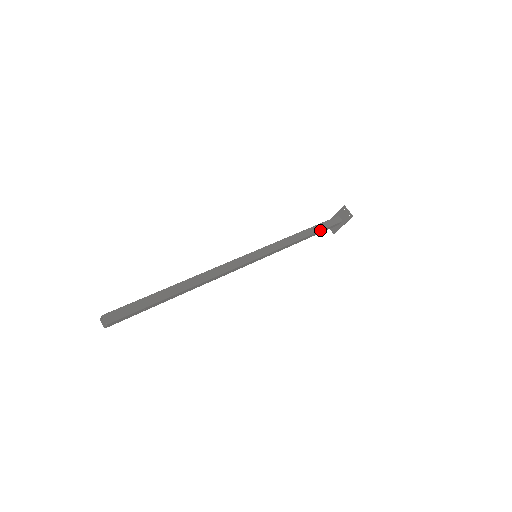
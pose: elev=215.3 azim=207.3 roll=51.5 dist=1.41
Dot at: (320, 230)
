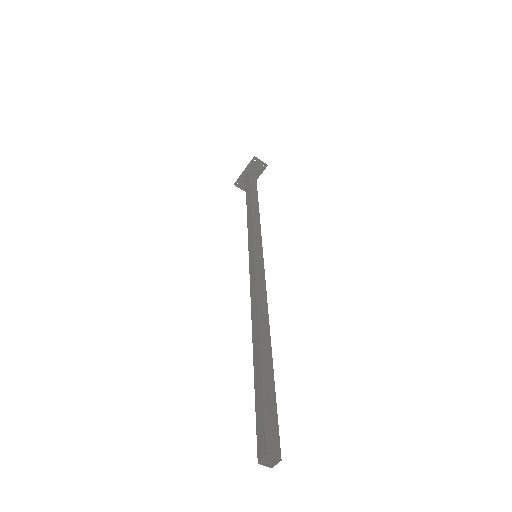
Dot at: (257, 194)
